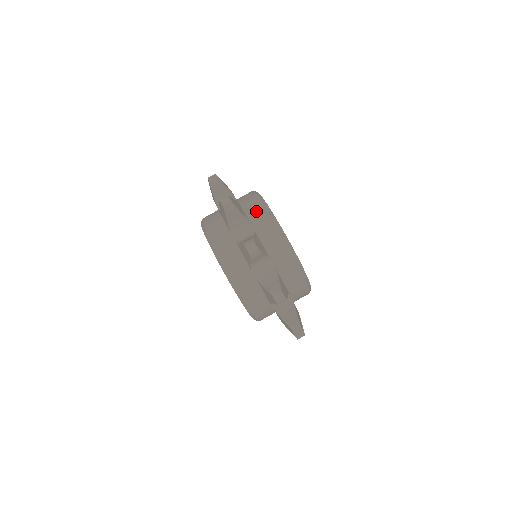
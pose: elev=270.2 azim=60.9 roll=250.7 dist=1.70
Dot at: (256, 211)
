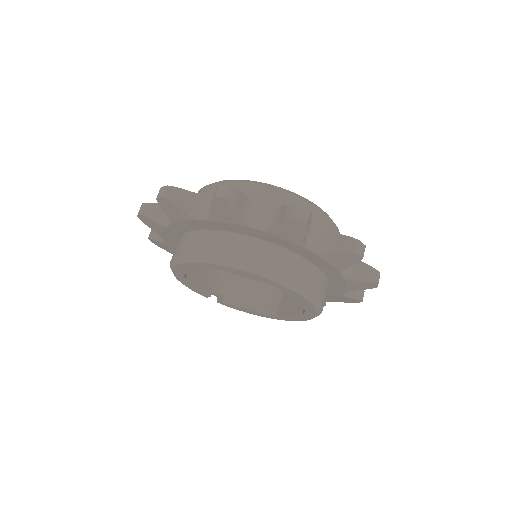
Dot at: occluded
